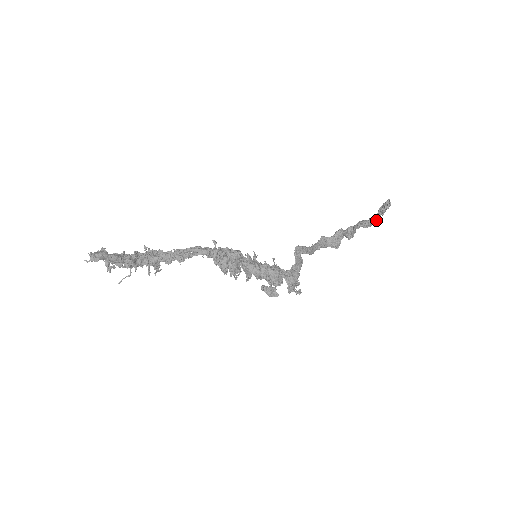
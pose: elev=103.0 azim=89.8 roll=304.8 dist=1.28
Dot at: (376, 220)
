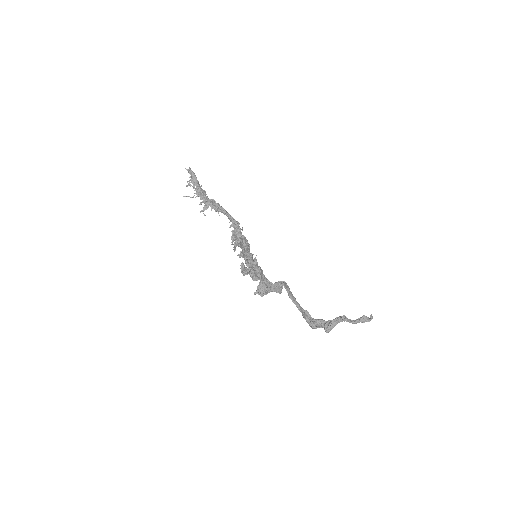
Dot at: (353, 322)
